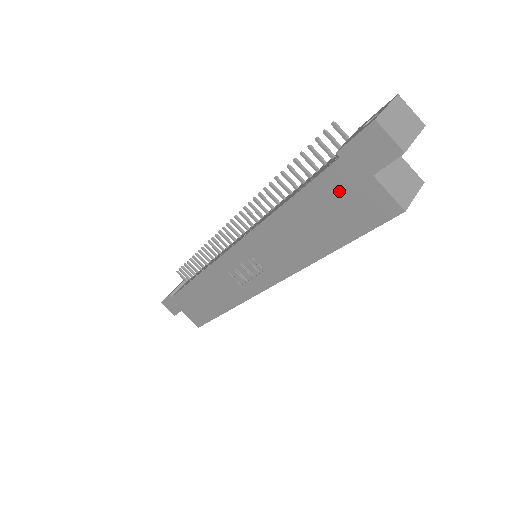
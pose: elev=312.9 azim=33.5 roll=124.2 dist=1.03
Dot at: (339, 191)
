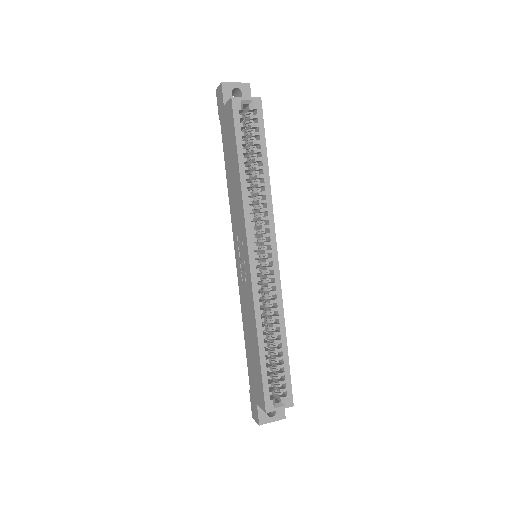
Dot at: (225, 131)
